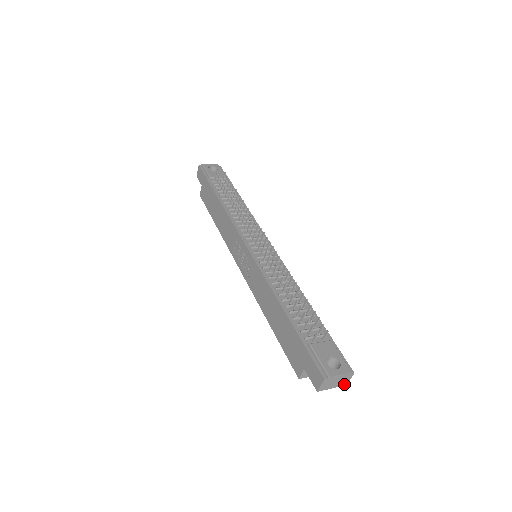
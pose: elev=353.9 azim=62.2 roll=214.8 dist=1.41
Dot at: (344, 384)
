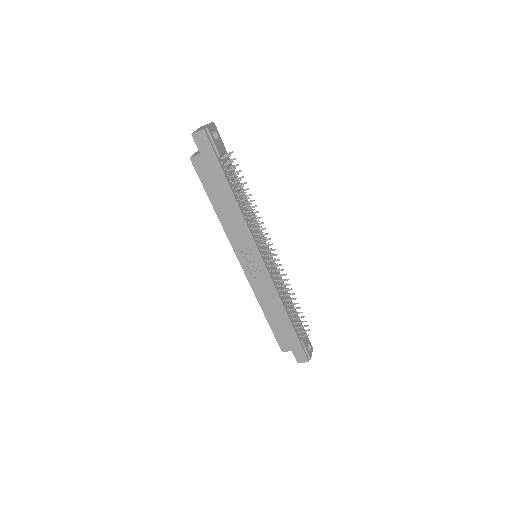
Dot at: occluded
